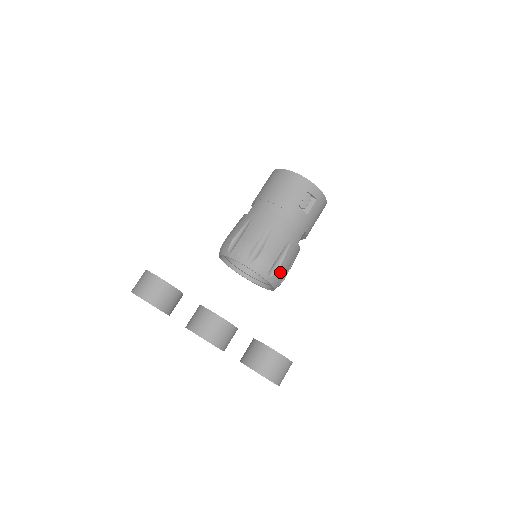
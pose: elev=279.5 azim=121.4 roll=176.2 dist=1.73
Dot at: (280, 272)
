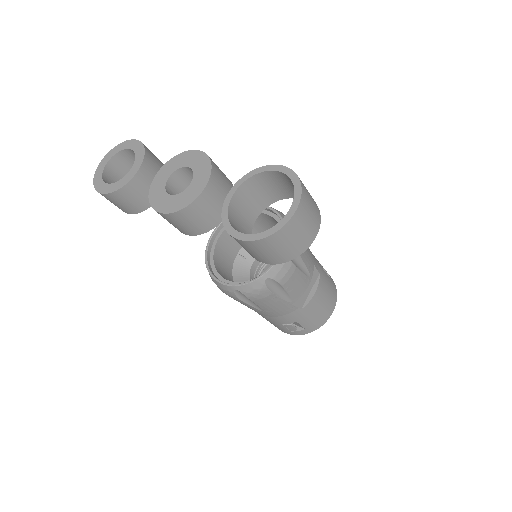
Dot at: occluded
